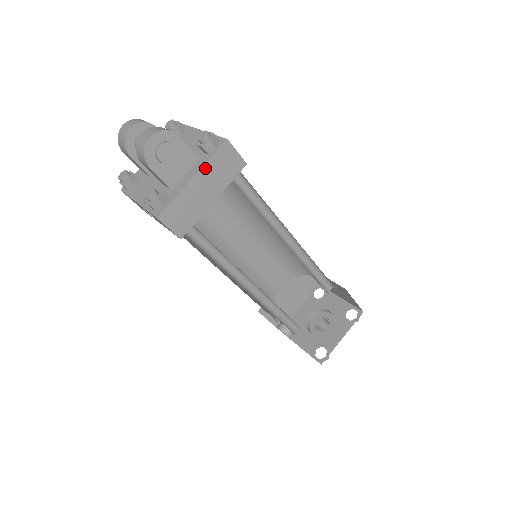
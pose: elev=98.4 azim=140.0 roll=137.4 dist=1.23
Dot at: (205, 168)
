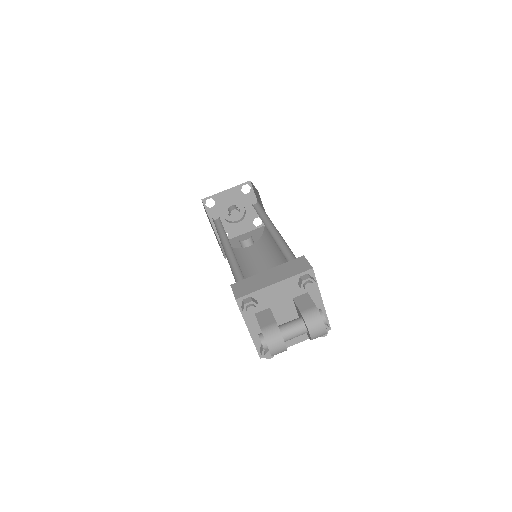
Dot at: (319, 290)
